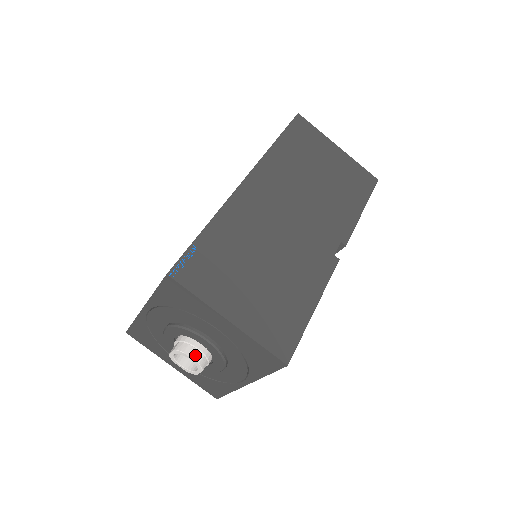
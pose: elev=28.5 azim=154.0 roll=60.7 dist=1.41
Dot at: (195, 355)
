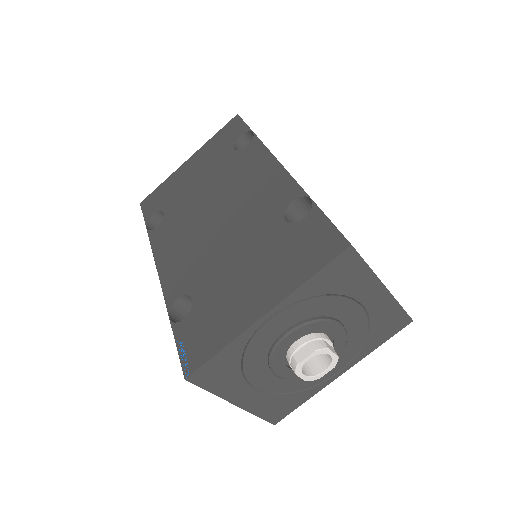
Dot at: (332, 349)
